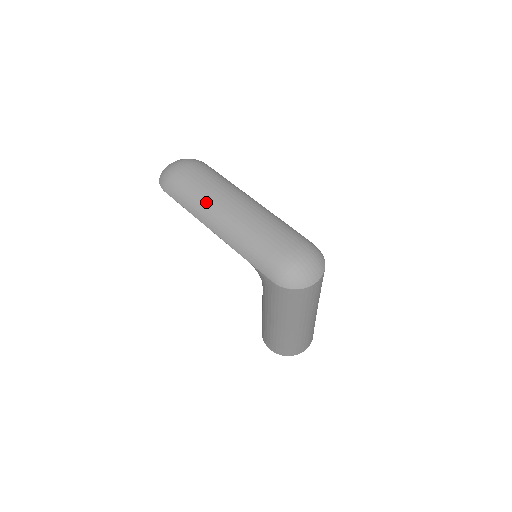
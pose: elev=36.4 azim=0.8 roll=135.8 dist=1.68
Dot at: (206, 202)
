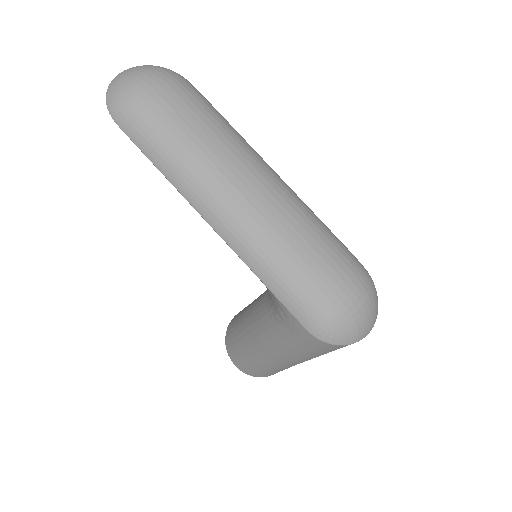
Dot at: (202, 167)
